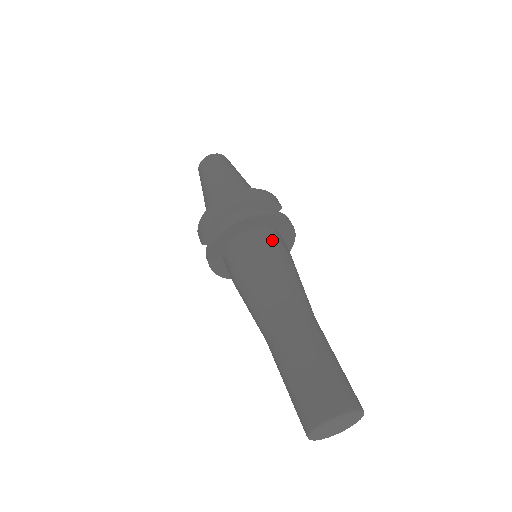
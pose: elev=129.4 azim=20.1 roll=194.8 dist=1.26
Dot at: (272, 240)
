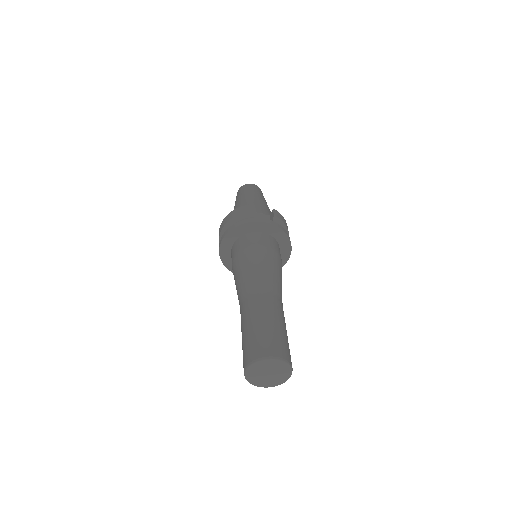
Dot at: (242, 245)
